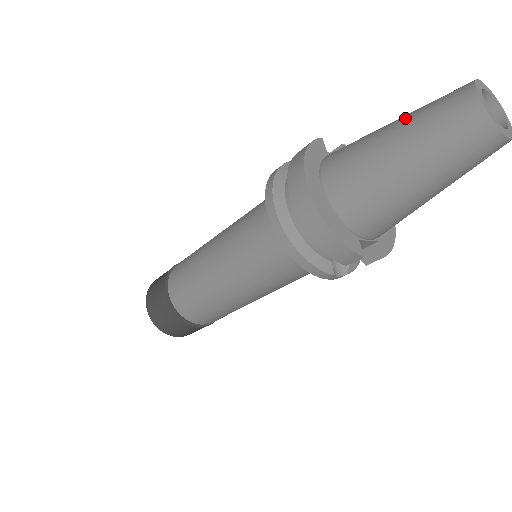
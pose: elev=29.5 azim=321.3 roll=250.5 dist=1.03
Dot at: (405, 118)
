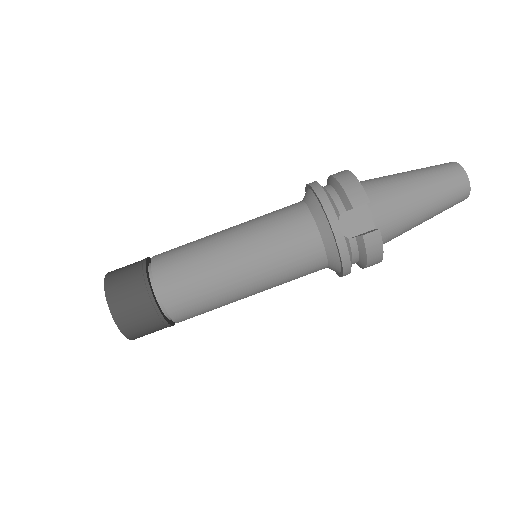
Dot at: occluded
